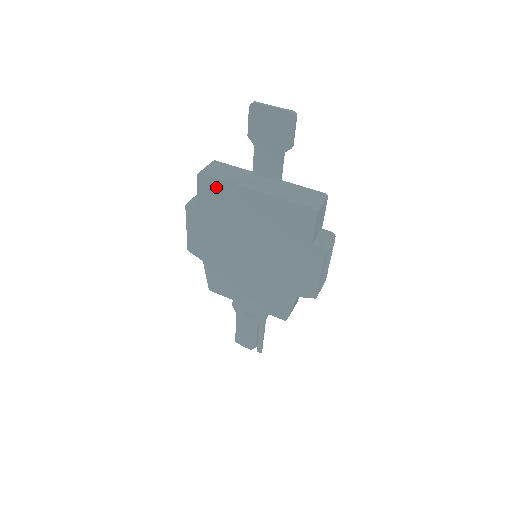
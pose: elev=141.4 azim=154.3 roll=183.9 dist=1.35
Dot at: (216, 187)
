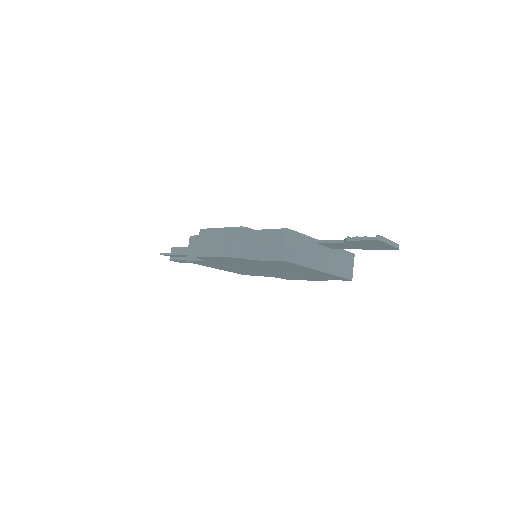
Dot at: (290, 265)
